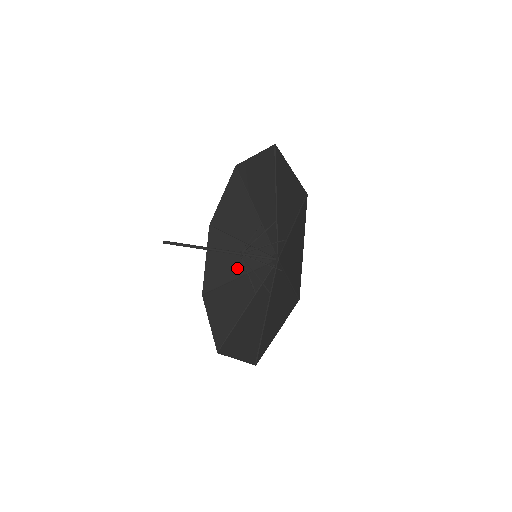
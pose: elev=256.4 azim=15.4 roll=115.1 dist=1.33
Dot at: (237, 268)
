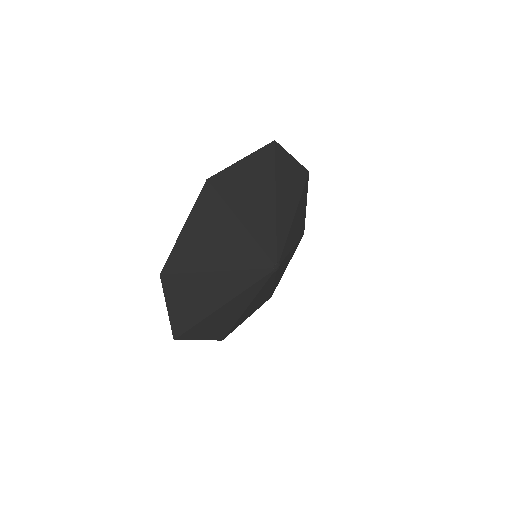
Dot at: (255, 301)
